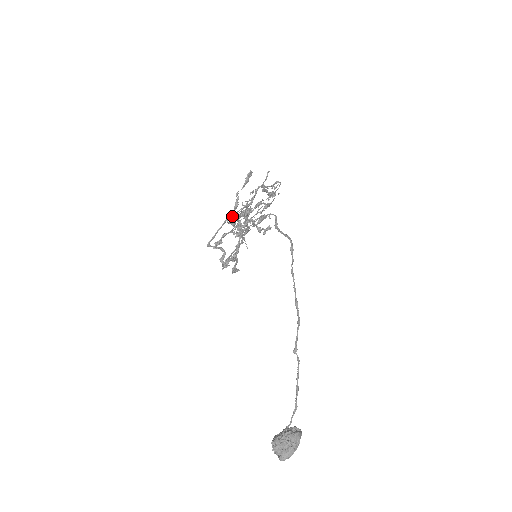
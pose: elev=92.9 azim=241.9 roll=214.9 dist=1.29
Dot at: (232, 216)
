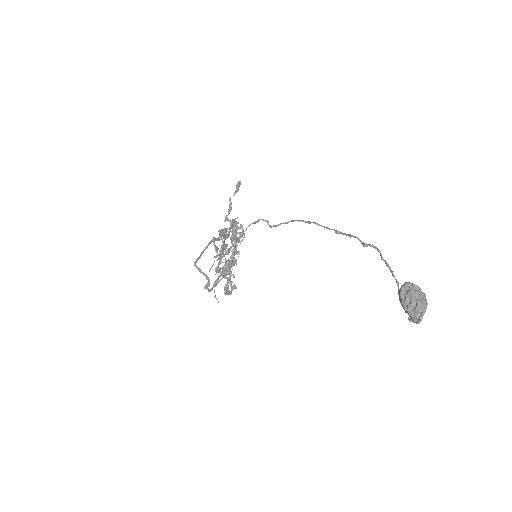
Dot at: (227, 218)
